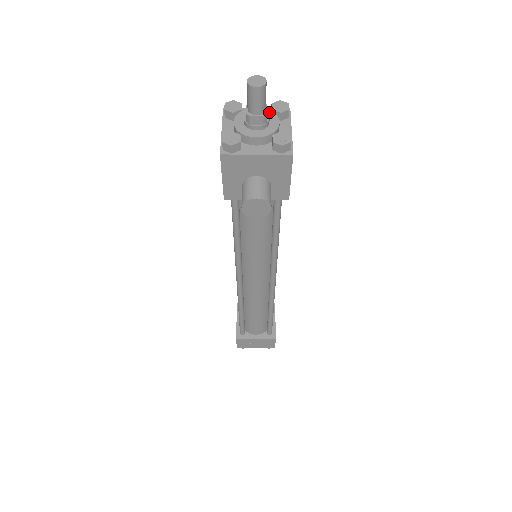
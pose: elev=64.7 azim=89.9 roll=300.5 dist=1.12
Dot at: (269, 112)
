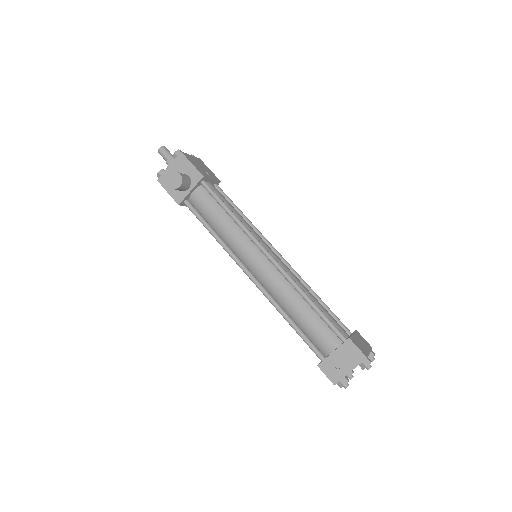
Dot at: occluded
